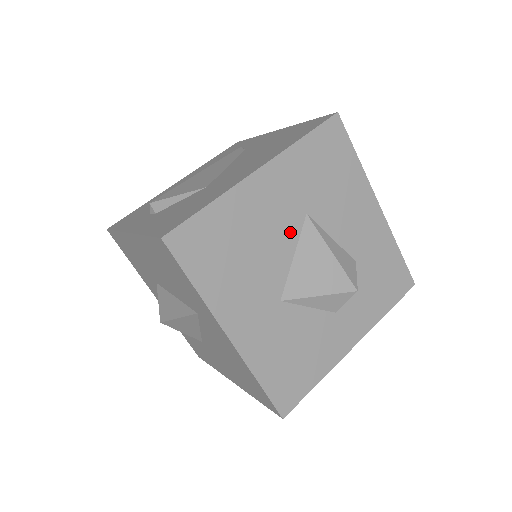
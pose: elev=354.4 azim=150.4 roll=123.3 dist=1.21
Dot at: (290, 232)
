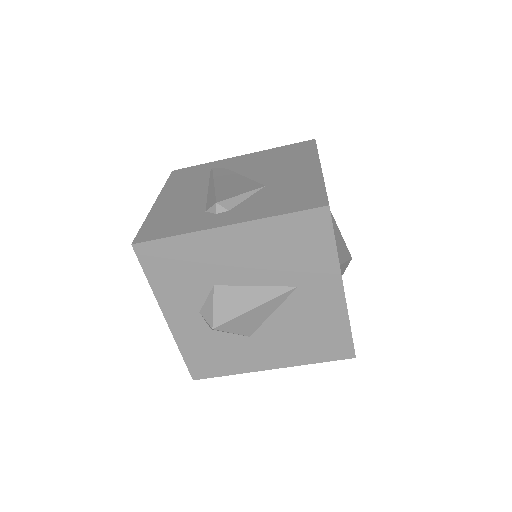
Dot at: occluded
